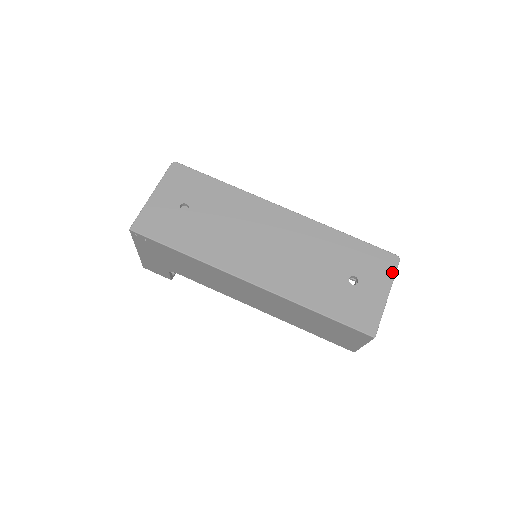
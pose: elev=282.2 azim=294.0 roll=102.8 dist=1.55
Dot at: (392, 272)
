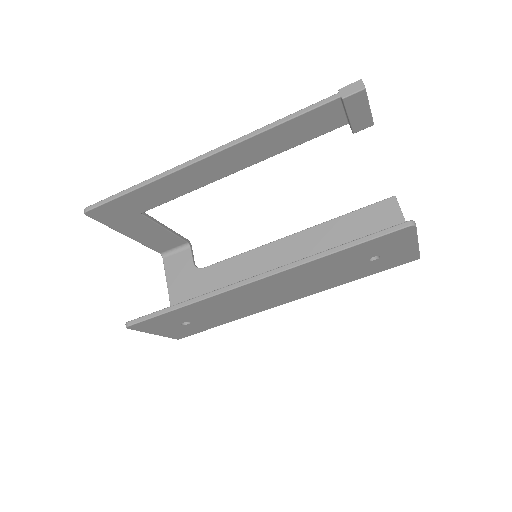
Dot at: (412, 235)
